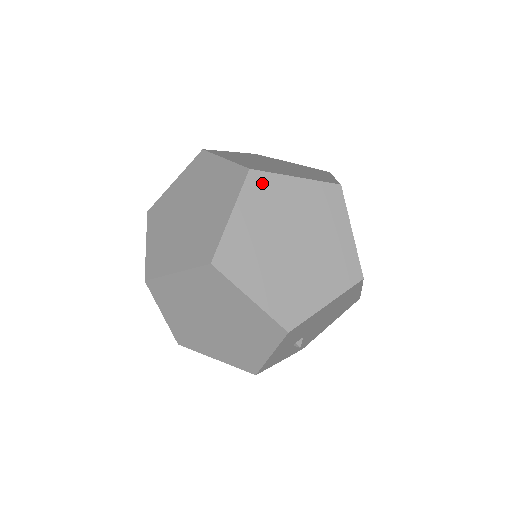
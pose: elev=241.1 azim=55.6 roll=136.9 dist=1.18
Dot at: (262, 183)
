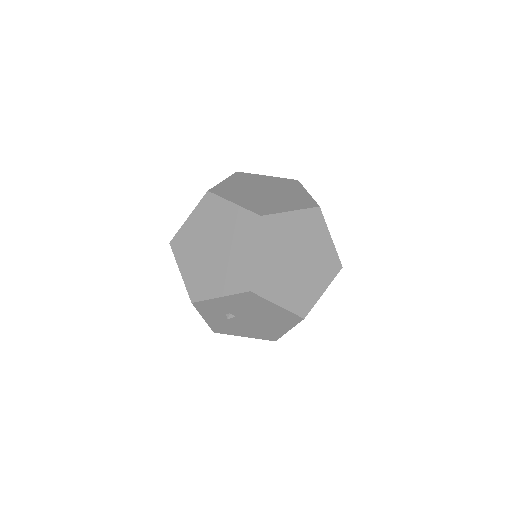
Dot at: (317, 219)
